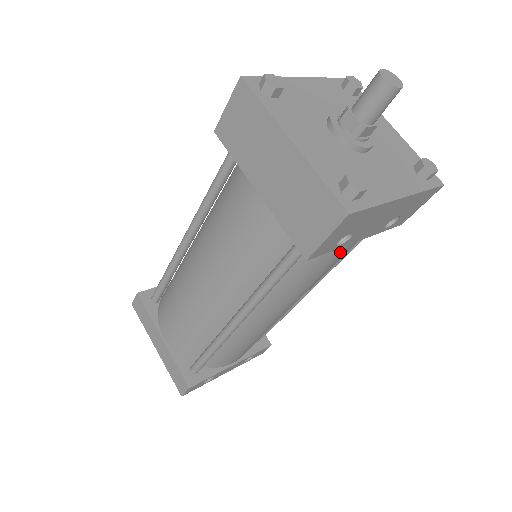
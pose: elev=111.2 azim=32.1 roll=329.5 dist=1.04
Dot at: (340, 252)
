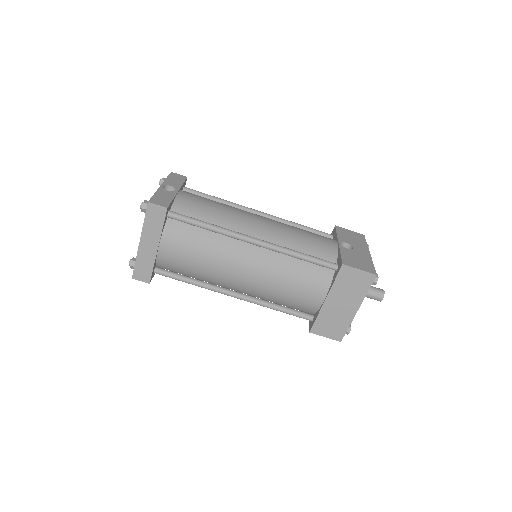
Dot at: occluded
